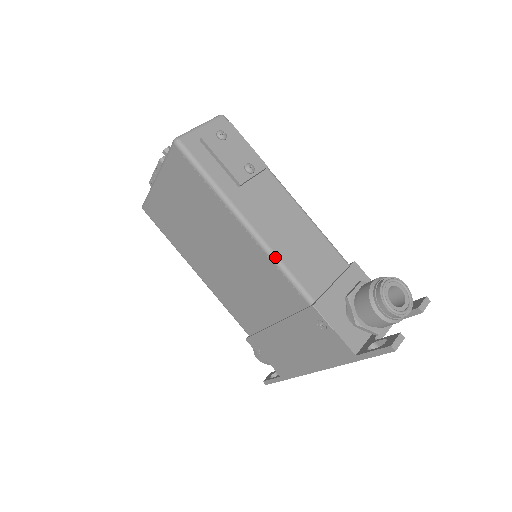
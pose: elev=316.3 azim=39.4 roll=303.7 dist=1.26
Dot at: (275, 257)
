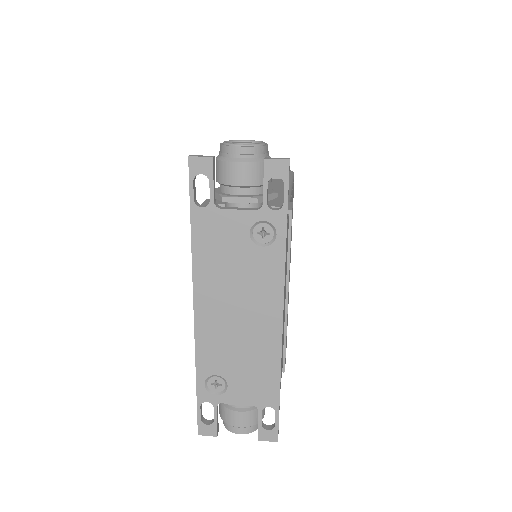
Dot at: occluded
